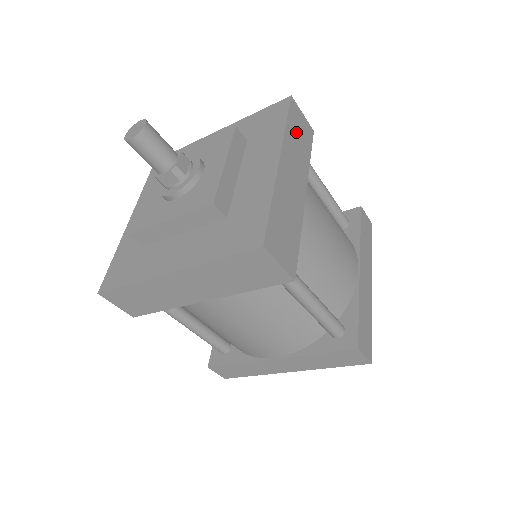
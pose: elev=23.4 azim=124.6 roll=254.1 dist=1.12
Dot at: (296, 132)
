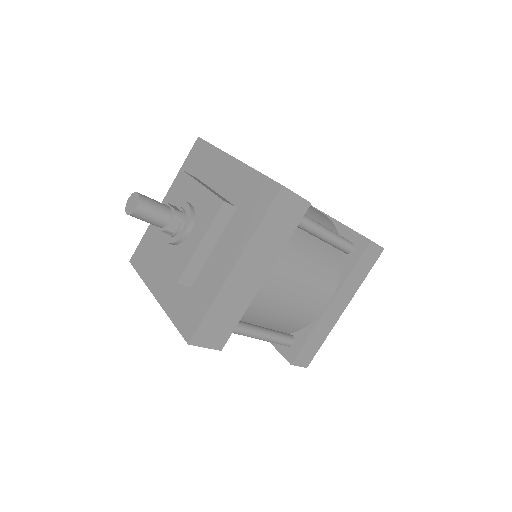
Dot at: (275, 223)
